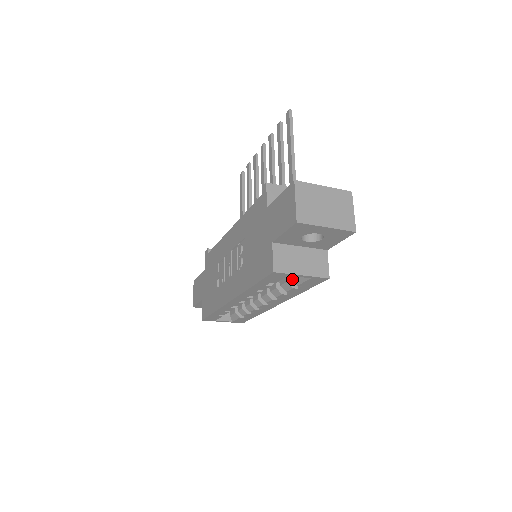
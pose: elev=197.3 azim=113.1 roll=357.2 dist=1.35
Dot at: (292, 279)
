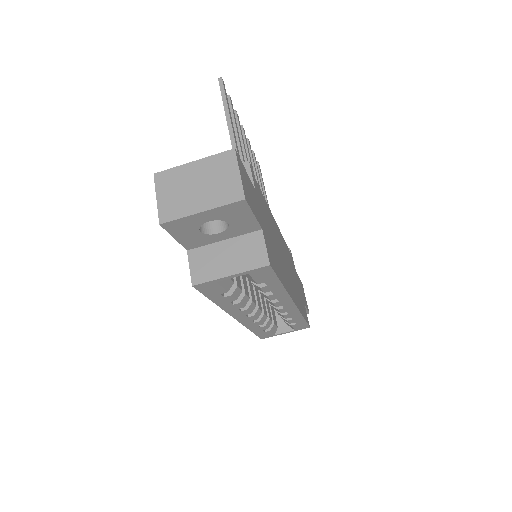
Dot at: occluded
